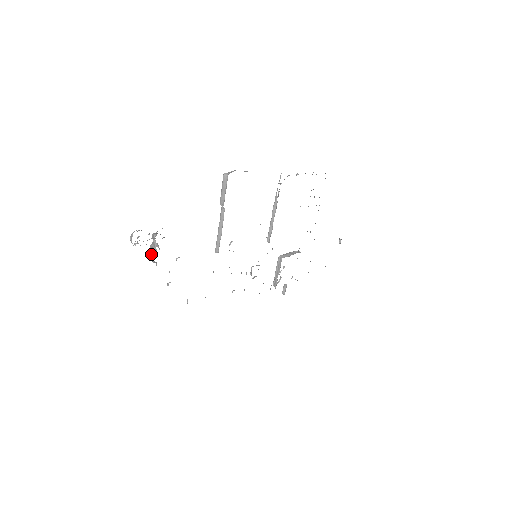
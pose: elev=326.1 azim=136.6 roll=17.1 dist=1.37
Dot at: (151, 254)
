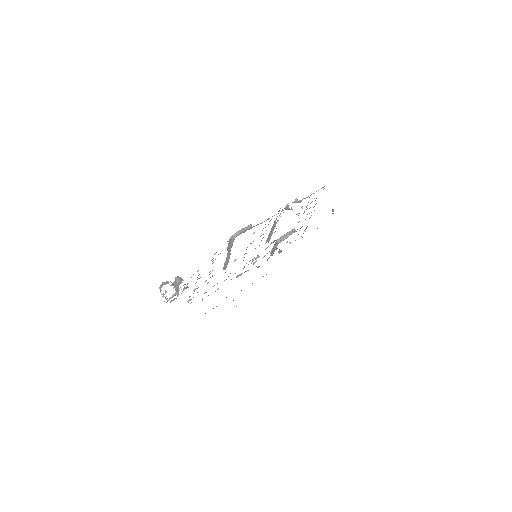
Dot at: (175, 289)
